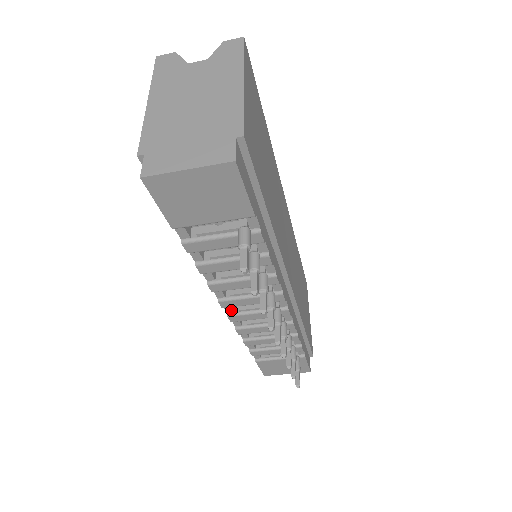
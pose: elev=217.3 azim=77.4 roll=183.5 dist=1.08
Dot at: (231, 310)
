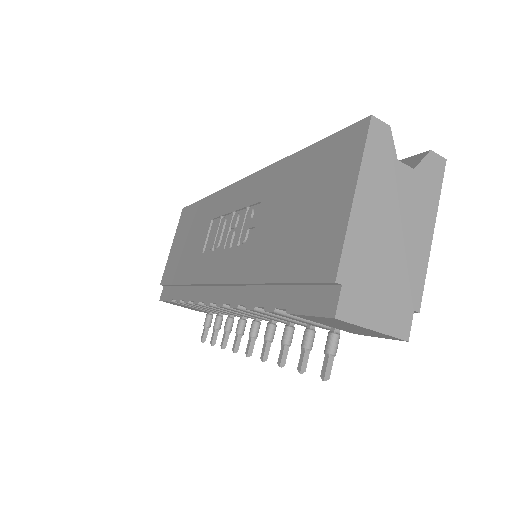
Dot at: occluded
